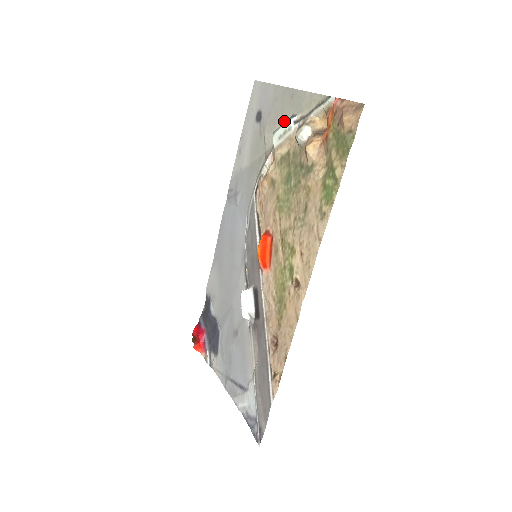
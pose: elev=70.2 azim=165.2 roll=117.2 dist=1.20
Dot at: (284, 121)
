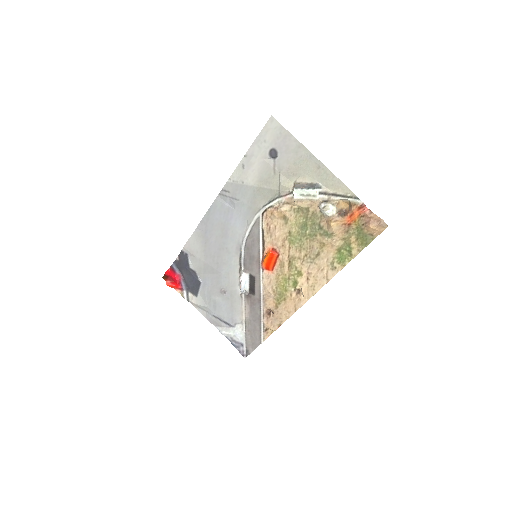
Dot at: (306, 181)
